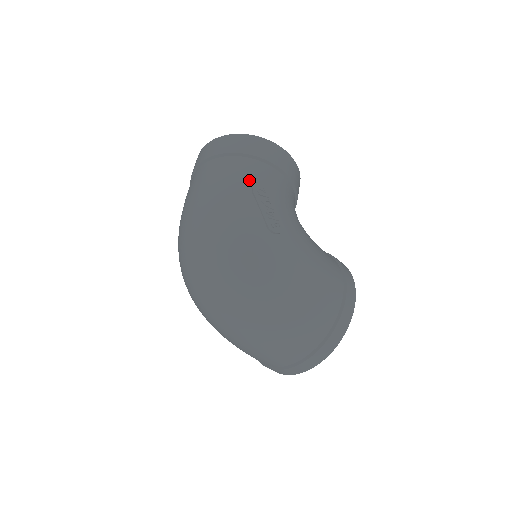
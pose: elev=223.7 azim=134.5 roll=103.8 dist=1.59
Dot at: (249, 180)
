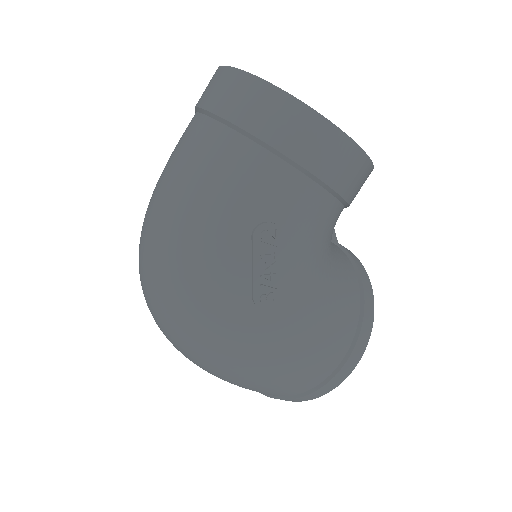
Dot at: (257, 208)
